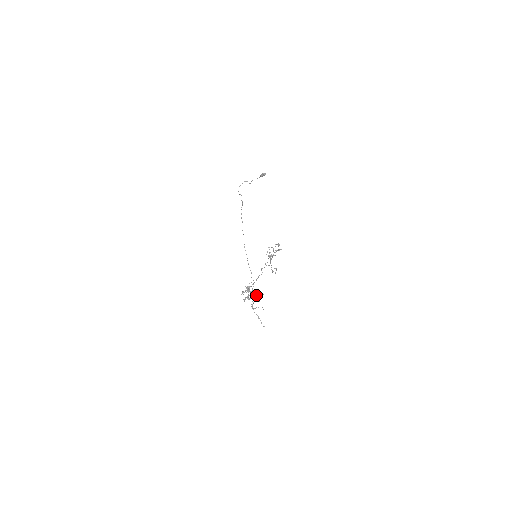
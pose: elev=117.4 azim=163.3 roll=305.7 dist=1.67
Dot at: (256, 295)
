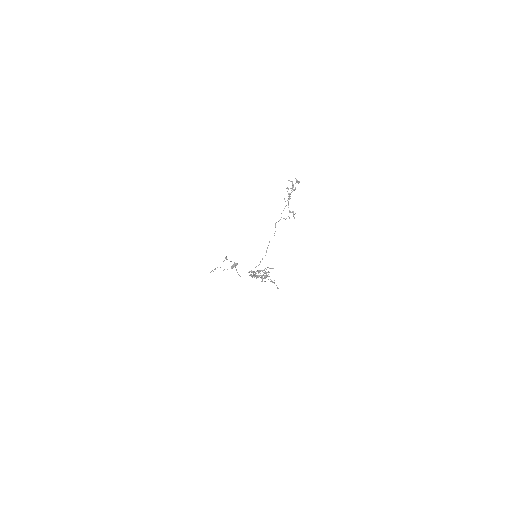
Dot at: (264, 275)
